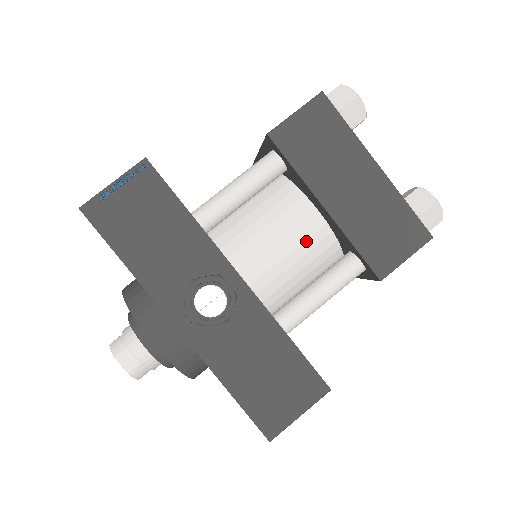
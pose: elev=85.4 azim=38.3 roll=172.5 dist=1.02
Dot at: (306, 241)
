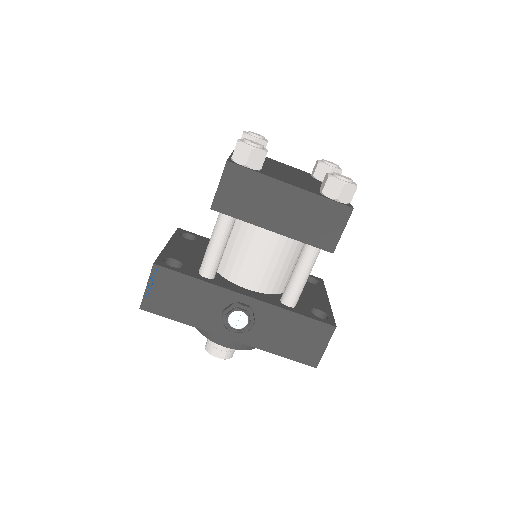
Dot at: (275, 248)
